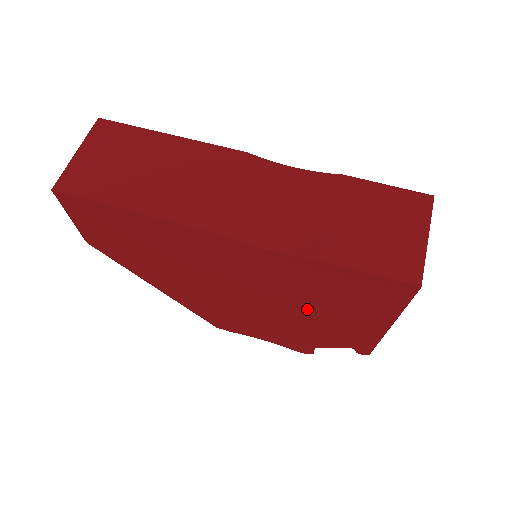
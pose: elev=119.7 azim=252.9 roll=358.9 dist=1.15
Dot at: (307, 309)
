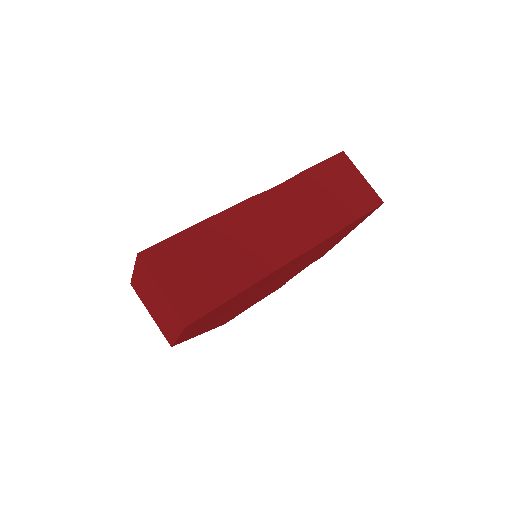
Dot at: occluded
